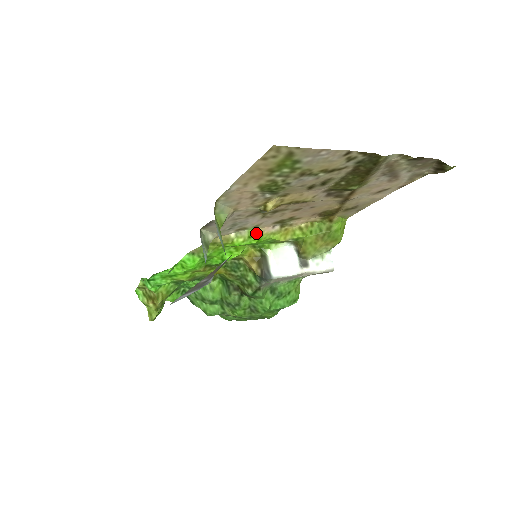
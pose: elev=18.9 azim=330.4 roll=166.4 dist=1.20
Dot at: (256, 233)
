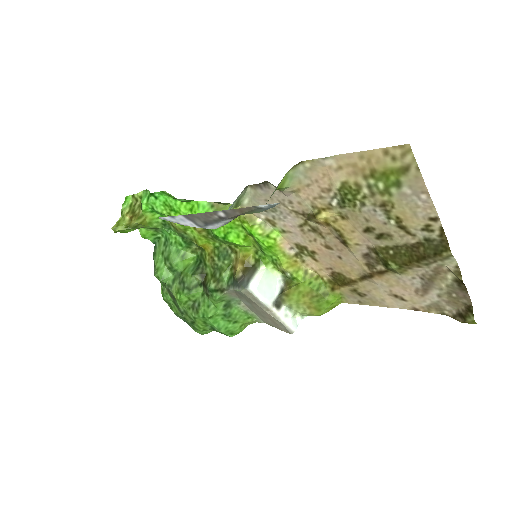
Dot at: (276, 238)
